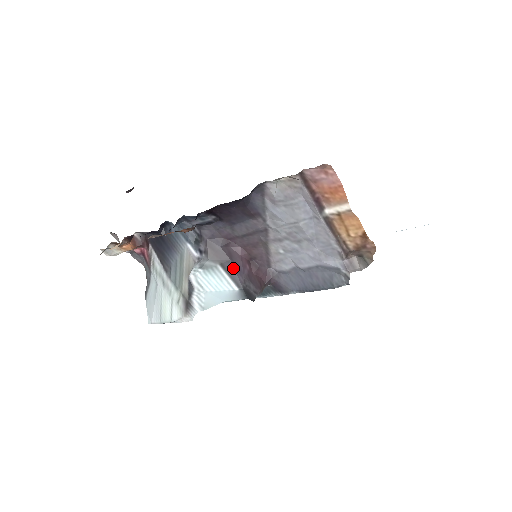
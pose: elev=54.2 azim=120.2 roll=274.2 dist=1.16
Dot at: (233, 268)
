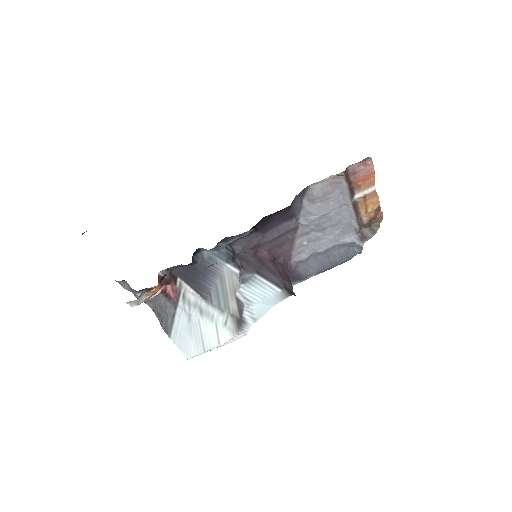
Dot at: (269, 272)
